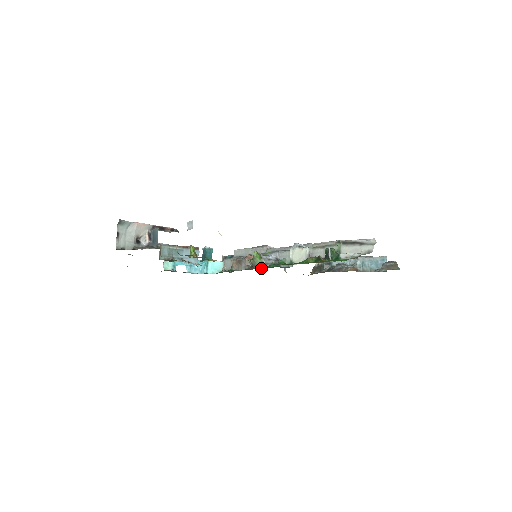
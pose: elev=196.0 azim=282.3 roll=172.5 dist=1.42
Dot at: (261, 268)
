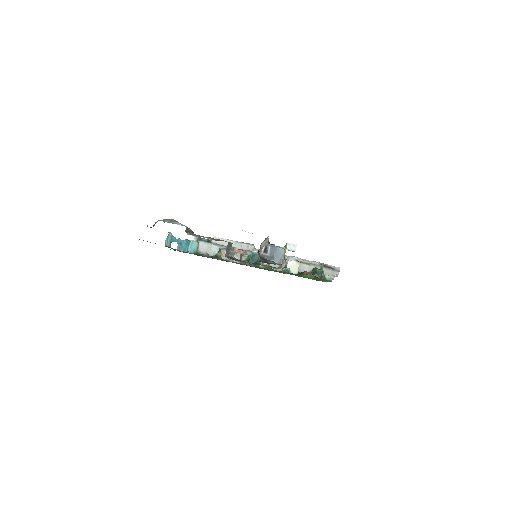
Dot at: (259, 267)
